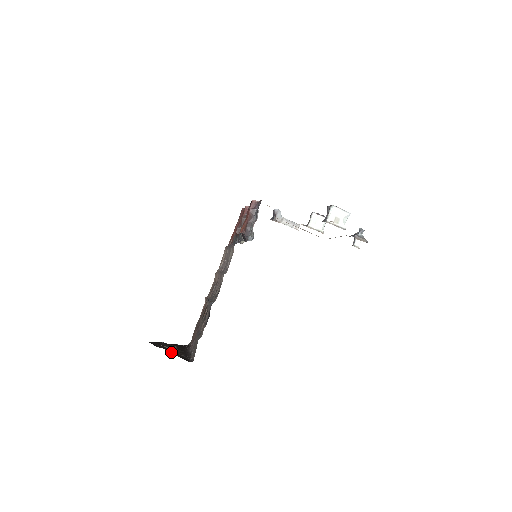
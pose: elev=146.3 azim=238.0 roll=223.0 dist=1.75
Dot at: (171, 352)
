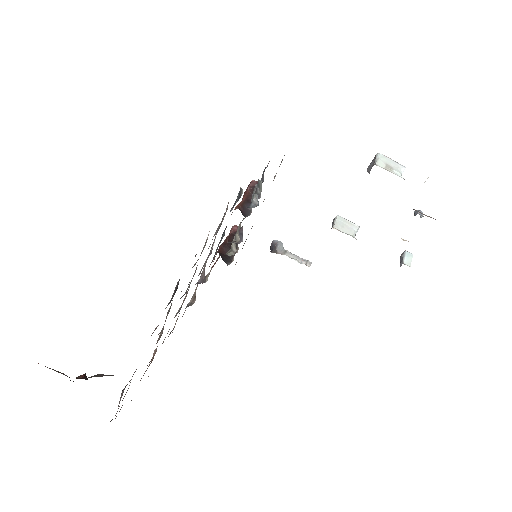
Dot at: occluded
